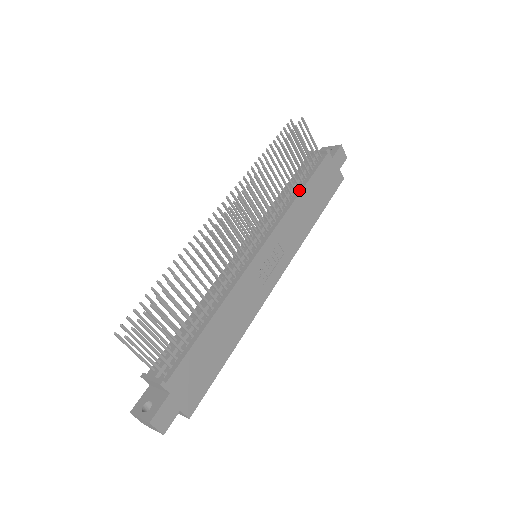
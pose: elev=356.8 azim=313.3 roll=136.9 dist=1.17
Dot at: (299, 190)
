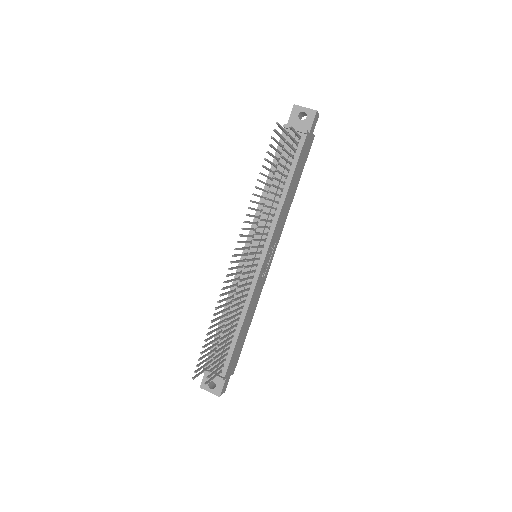
Dot at: (285, 189)
